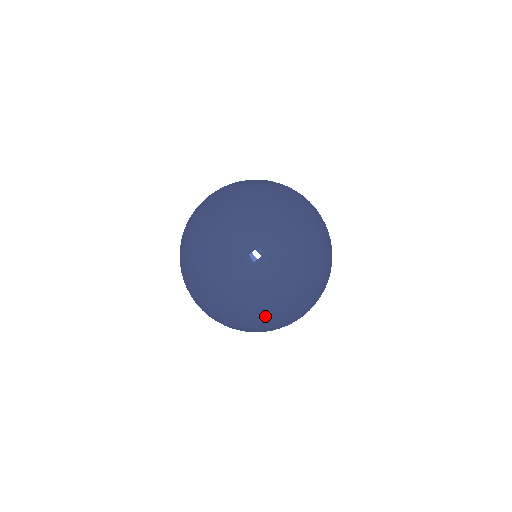
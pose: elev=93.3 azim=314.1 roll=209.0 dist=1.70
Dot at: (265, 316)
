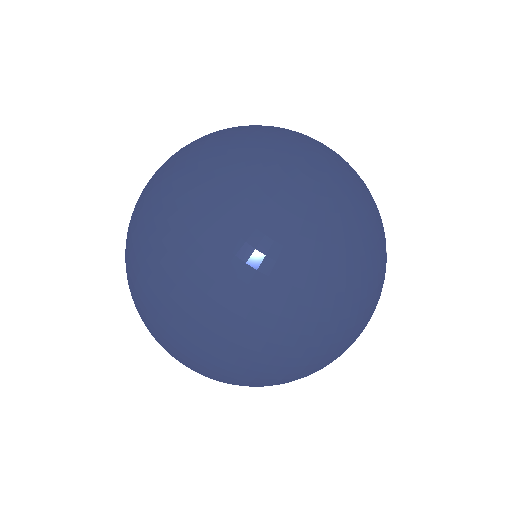
Dot at: occluded
